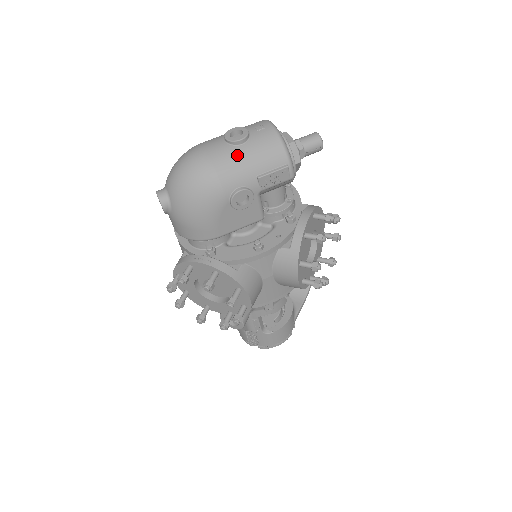
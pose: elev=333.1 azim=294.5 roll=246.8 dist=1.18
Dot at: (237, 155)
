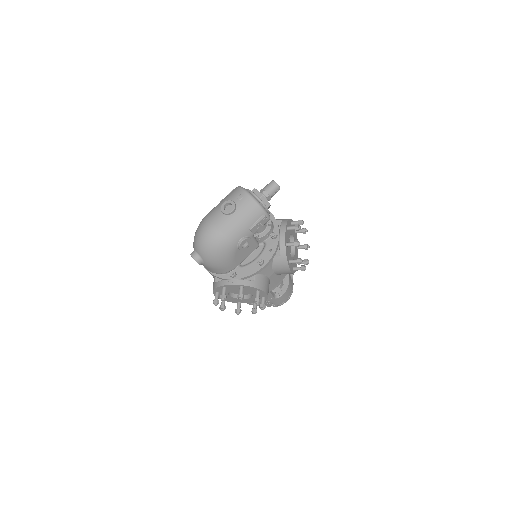
Dot at: (233, 221)
